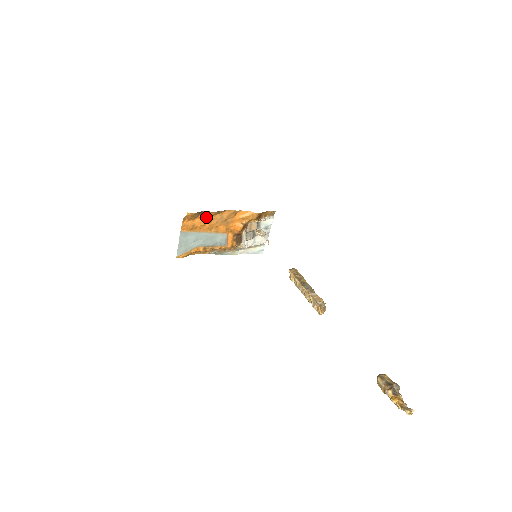
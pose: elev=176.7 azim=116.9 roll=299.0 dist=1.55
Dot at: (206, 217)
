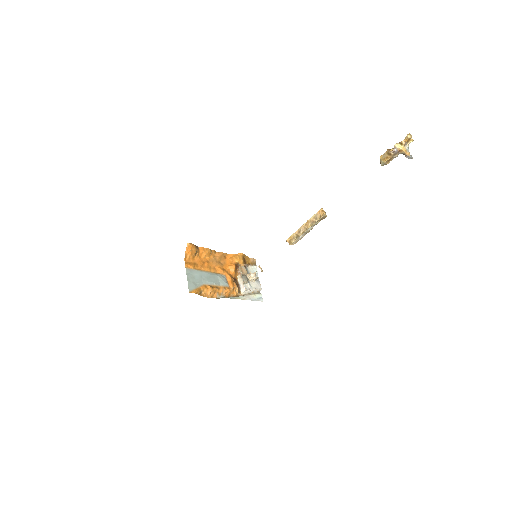
Dot at: (202, 258)
